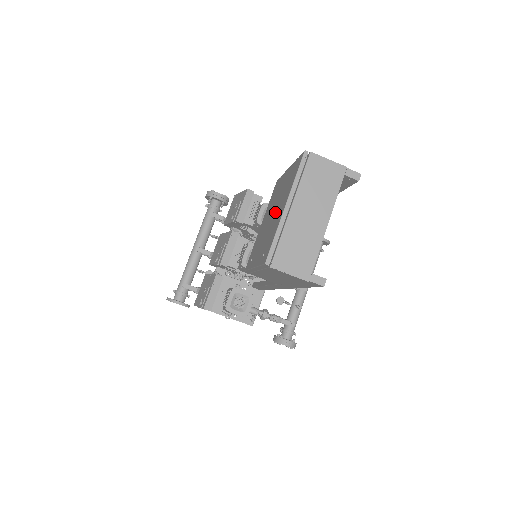
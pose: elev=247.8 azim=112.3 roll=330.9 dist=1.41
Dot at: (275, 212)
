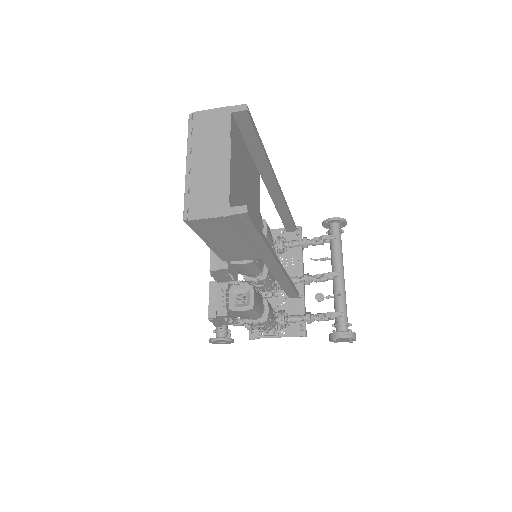
Dot at: occluded
